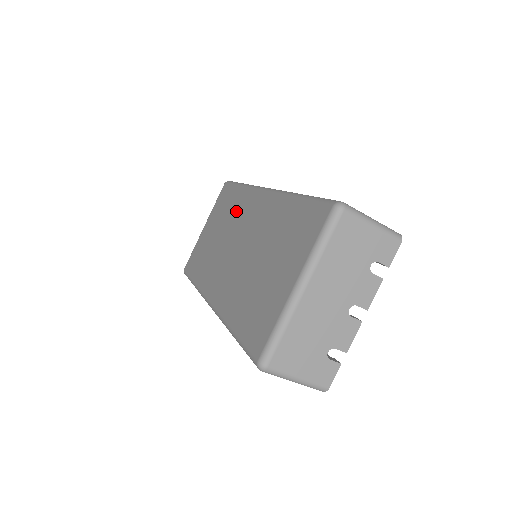
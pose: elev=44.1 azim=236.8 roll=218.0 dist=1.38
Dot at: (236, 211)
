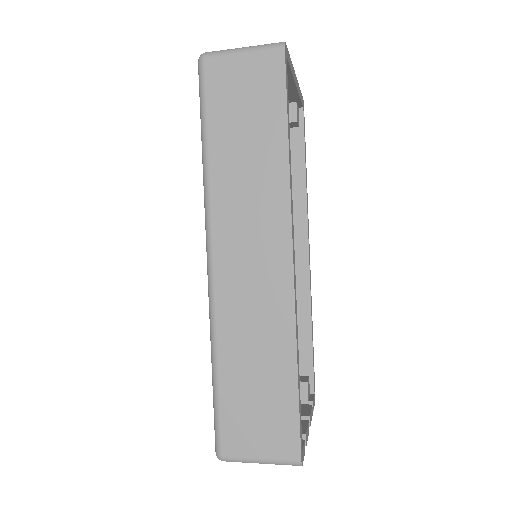
Dot at: occluded
